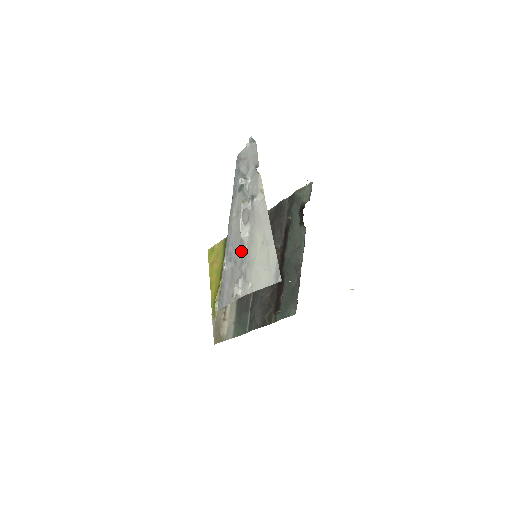
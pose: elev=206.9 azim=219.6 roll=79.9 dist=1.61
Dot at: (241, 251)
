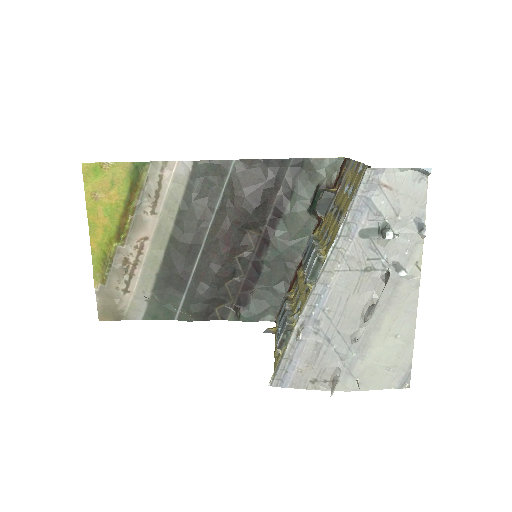
Dot at: (356, 337)
